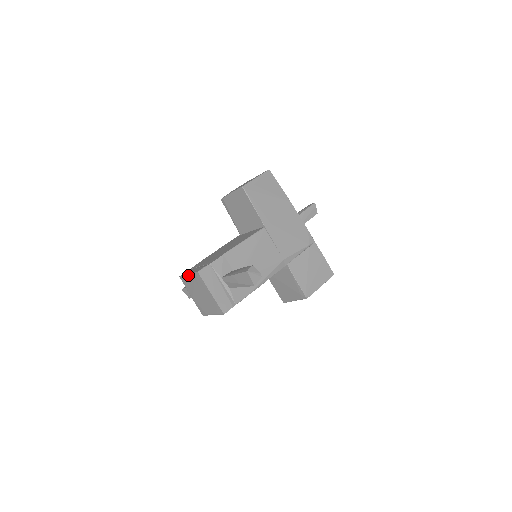
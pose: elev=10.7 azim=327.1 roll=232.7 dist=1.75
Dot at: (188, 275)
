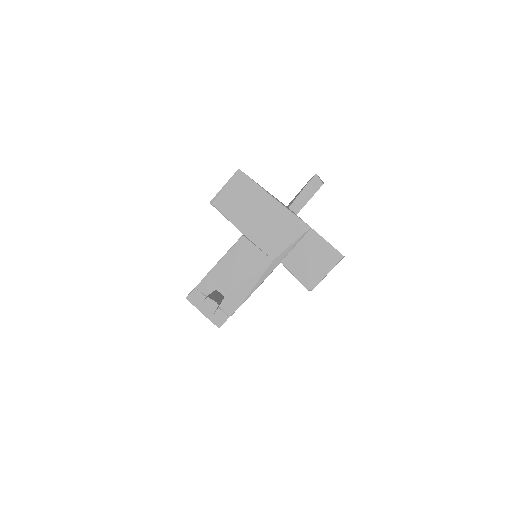
Dot at: occluded
